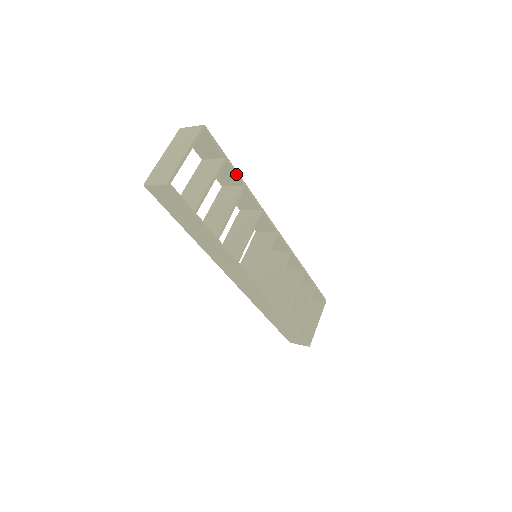
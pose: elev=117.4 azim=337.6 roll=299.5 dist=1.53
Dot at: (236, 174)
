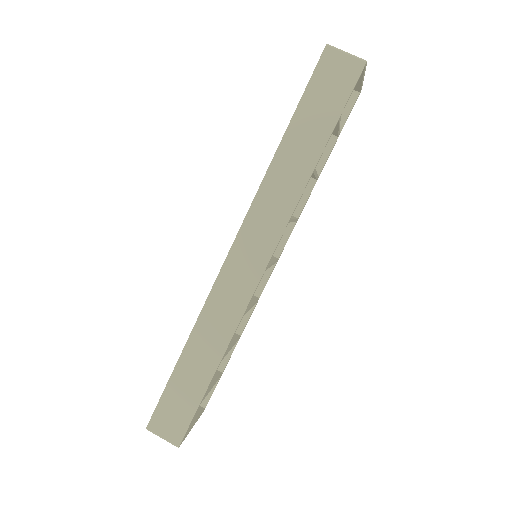
Dot at: (327, 158)
